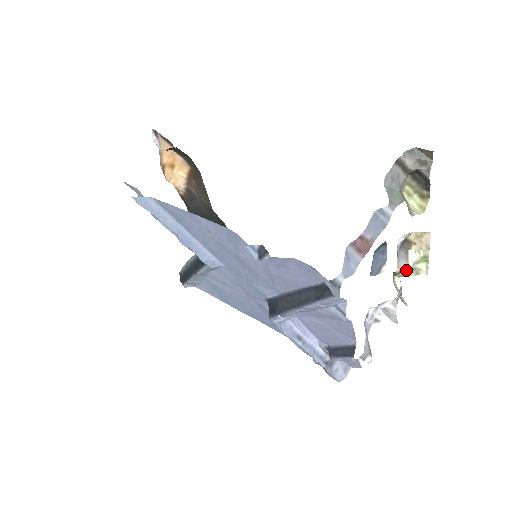
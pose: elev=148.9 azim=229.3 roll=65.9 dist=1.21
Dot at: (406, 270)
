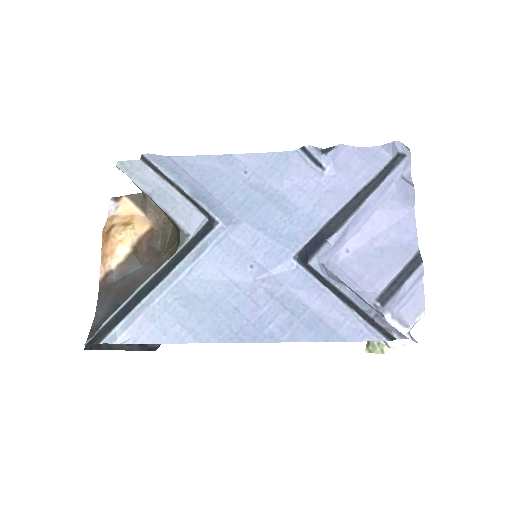
Dot at: occluded
